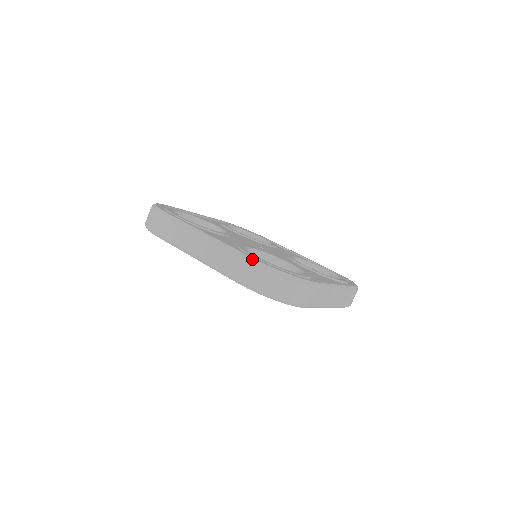
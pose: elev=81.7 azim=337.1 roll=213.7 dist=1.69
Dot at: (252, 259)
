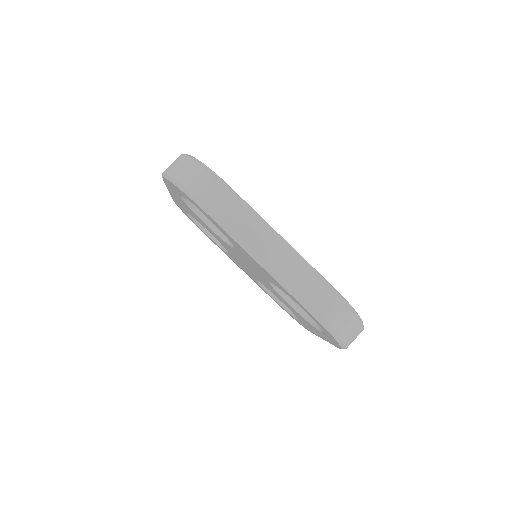
Dot at: occluded
